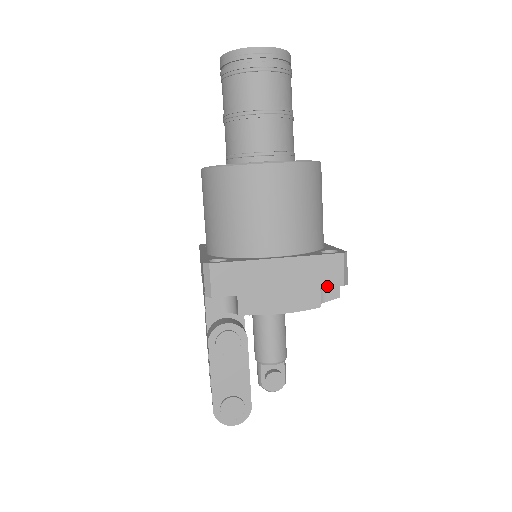
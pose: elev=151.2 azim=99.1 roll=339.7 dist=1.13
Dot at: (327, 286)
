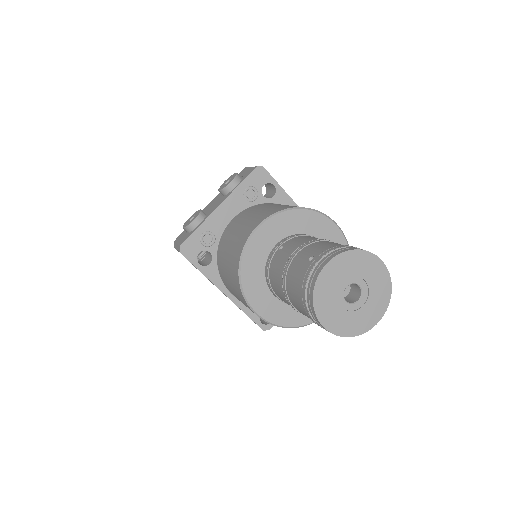
Dot at: occluded
